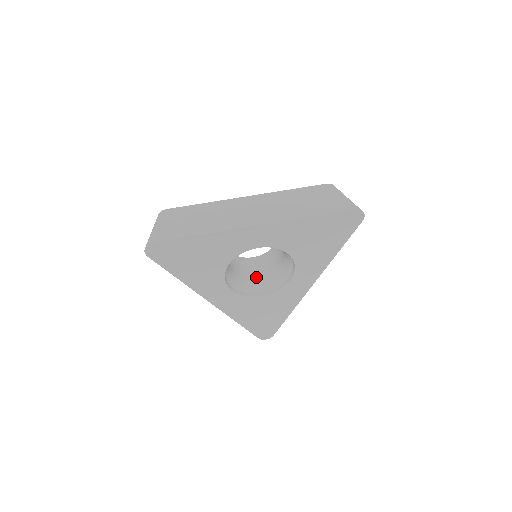
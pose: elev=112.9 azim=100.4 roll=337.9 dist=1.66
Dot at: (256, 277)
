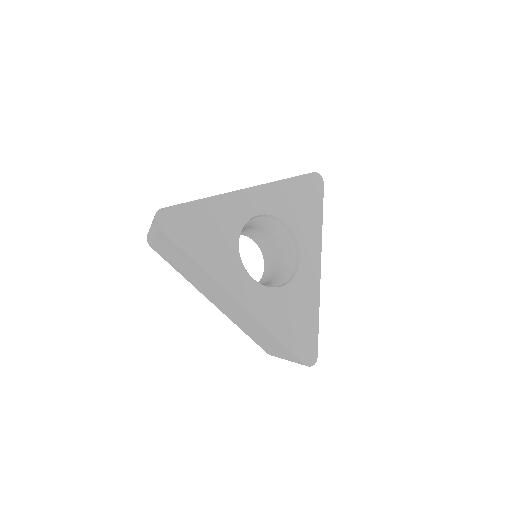
Dot at: occluded
